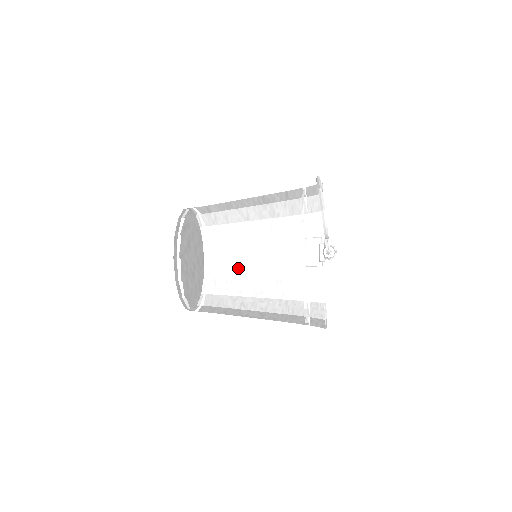
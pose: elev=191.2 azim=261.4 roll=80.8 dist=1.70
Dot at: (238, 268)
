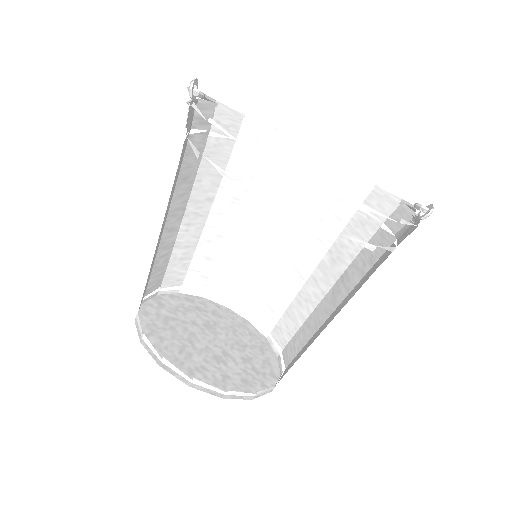
Dot at: occluded
